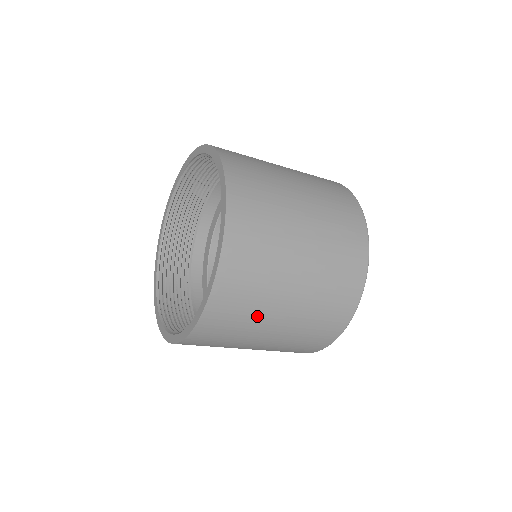
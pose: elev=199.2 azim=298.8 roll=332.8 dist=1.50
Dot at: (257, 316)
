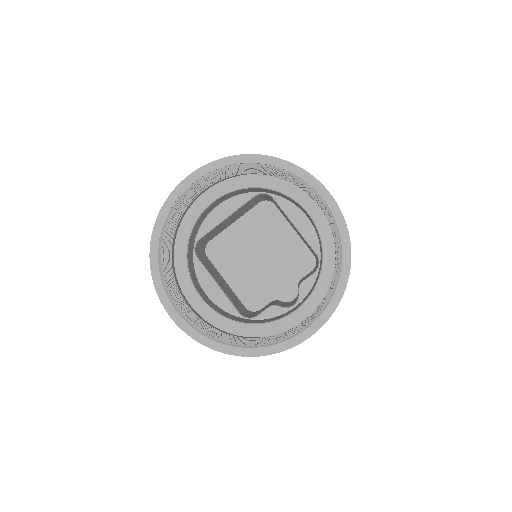
Dot at: occluded
